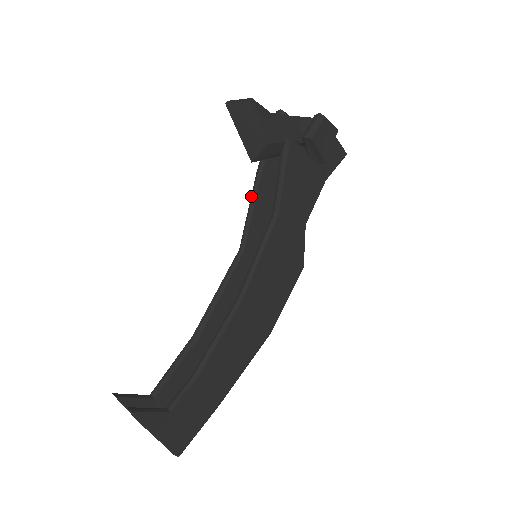
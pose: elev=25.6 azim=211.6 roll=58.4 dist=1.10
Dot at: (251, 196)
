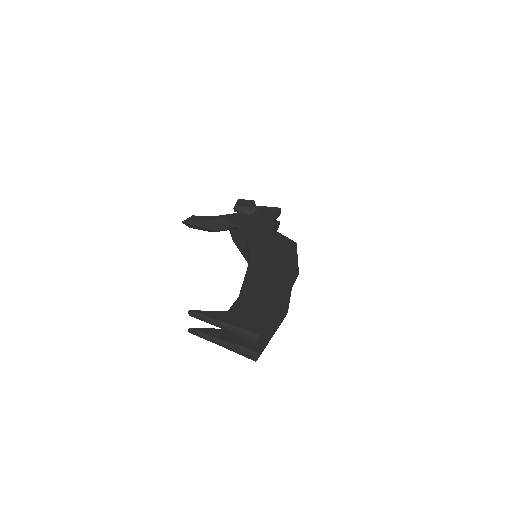
Dot at: occluded
